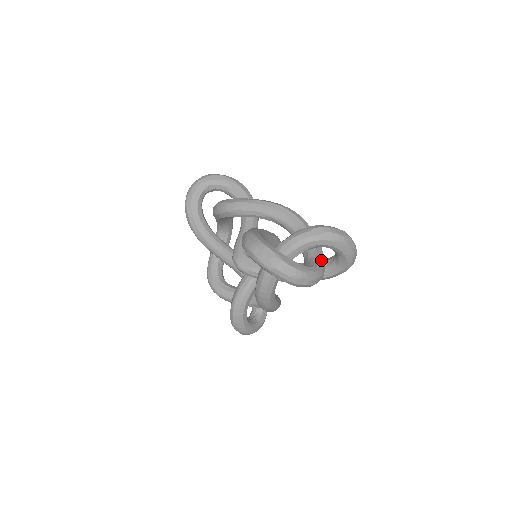
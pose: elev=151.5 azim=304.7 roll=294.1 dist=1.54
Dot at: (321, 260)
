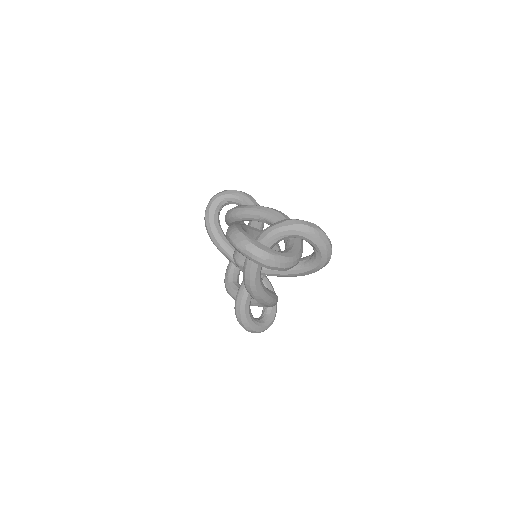
Dot at: (296, 250)
